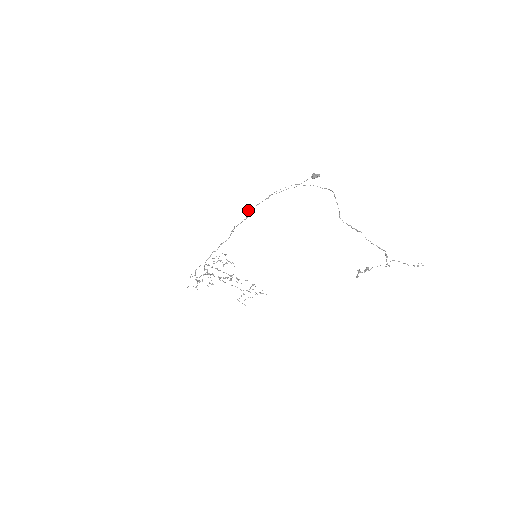
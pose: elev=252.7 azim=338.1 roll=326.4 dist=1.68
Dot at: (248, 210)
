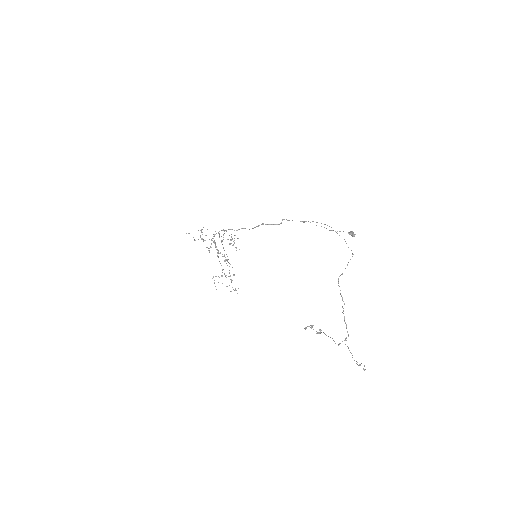
Dot at: (283, 219)
